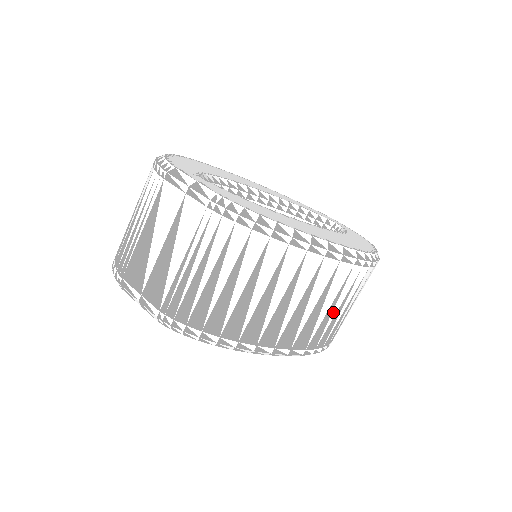
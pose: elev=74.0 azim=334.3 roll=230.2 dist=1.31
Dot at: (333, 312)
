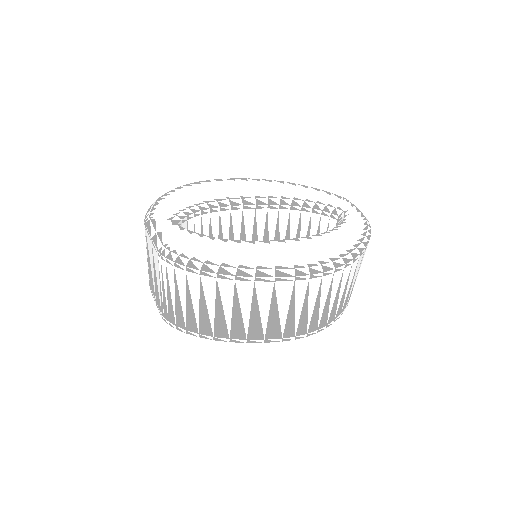
Dot at: (296, 312)
